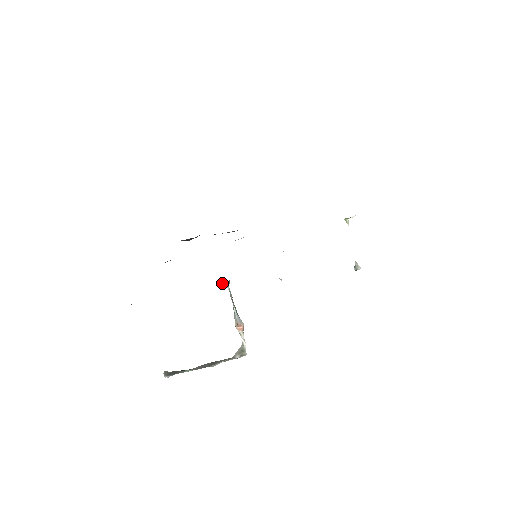
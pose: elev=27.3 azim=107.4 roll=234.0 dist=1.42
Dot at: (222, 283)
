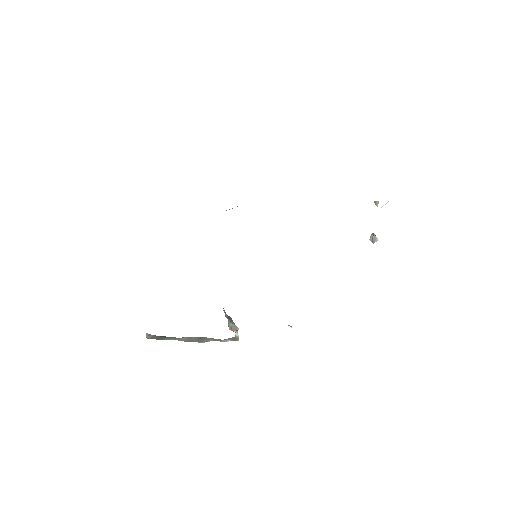
Dot at: occluded
